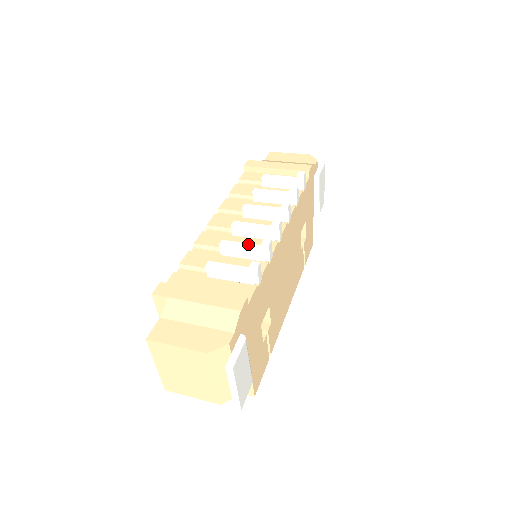
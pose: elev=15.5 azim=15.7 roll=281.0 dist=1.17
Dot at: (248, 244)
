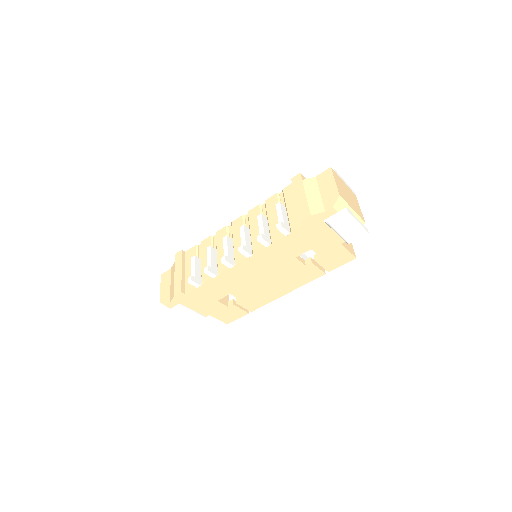
Dot at: (210, 260)
